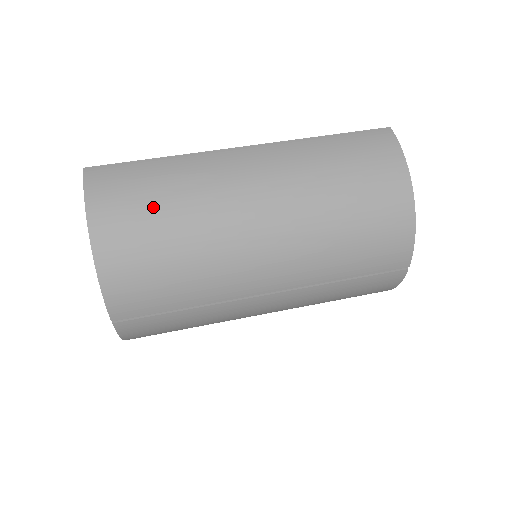
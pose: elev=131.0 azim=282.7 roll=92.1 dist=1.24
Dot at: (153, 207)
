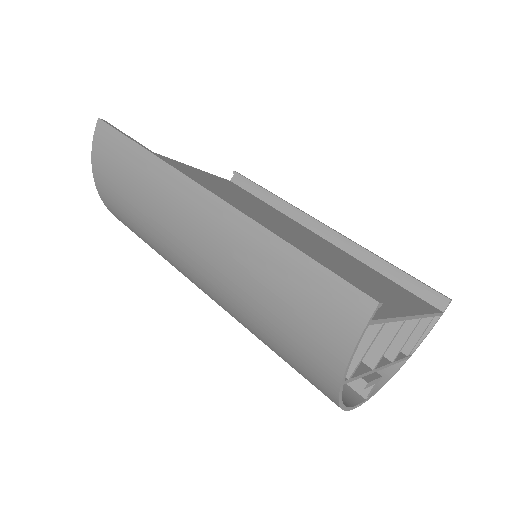
Dot at: (125, 199)
